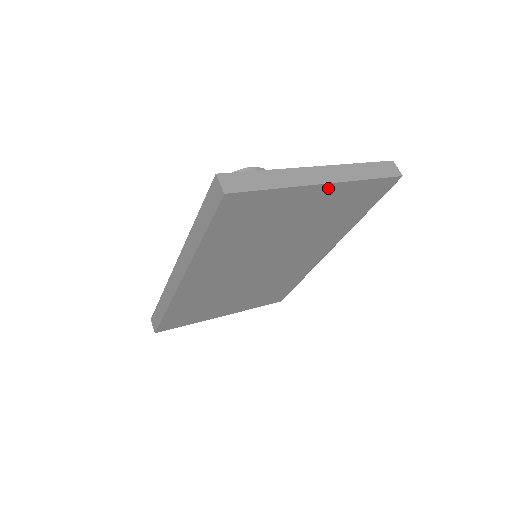
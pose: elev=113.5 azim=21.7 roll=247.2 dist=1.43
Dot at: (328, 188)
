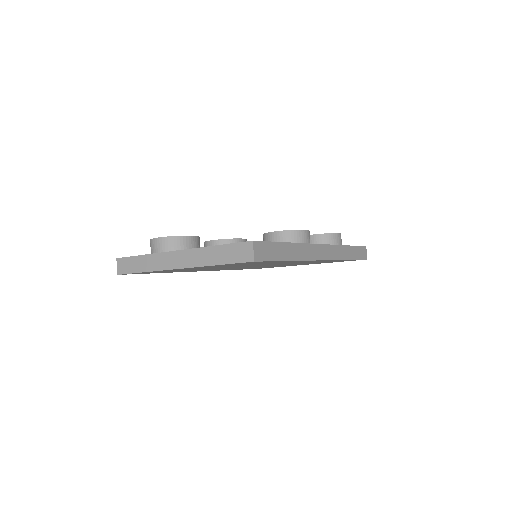
Dot at: occluded
